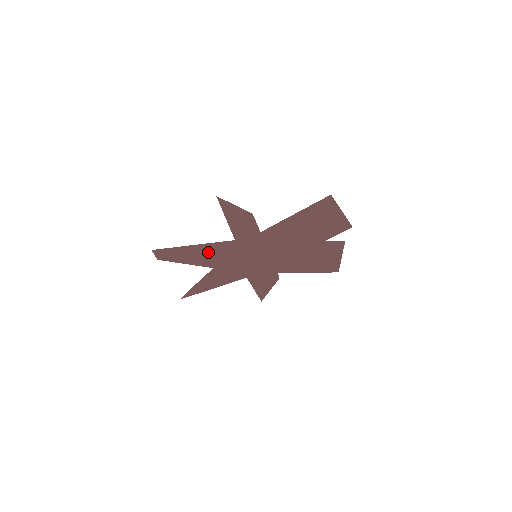
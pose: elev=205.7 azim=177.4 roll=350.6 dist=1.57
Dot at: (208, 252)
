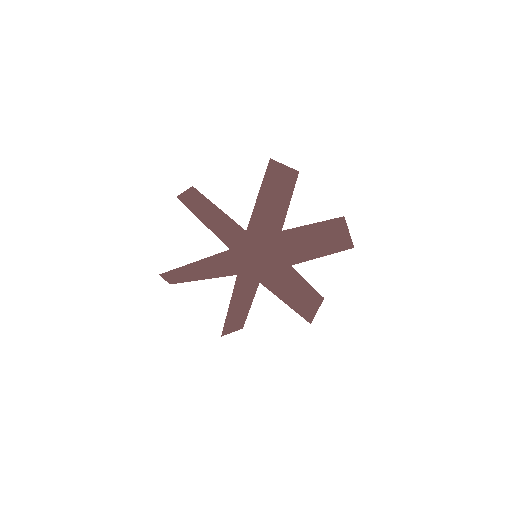
Dot at: (228, 216)
